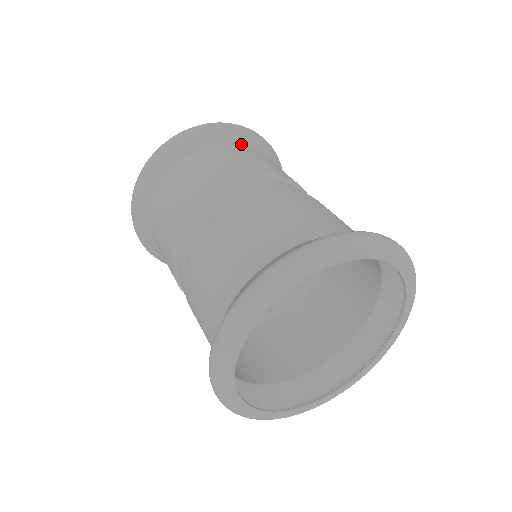
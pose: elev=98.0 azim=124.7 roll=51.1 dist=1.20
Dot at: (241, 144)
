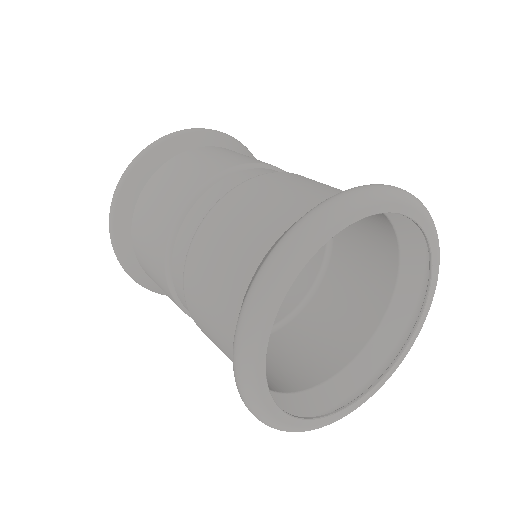
Dot at: occluded
